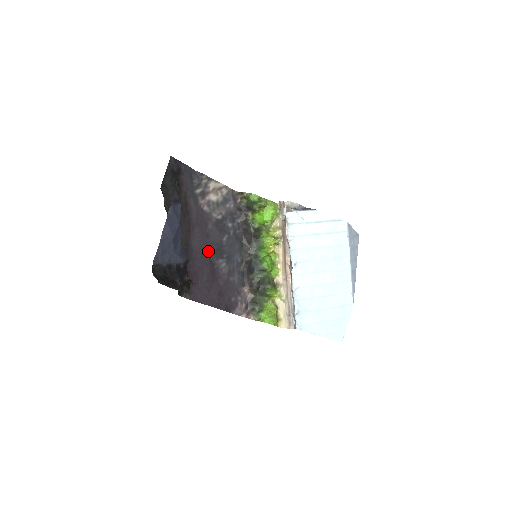
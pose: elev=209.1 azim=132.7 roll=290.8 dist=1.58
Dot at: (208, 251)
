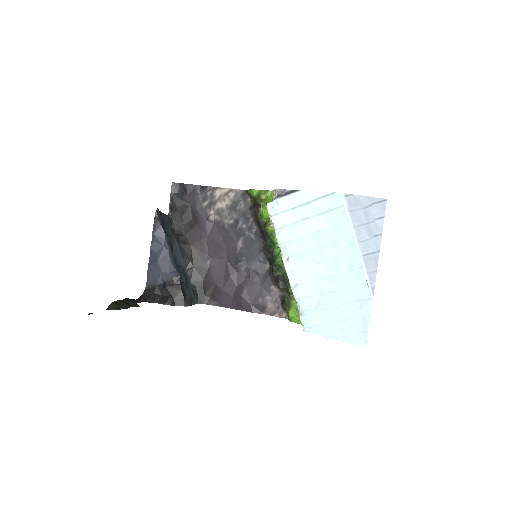
Dot at: (226, 257)
